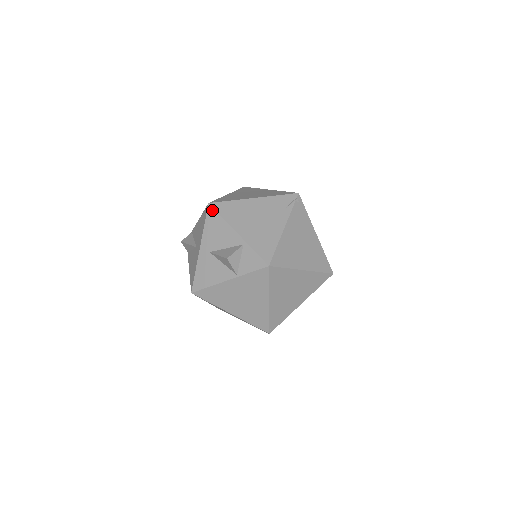
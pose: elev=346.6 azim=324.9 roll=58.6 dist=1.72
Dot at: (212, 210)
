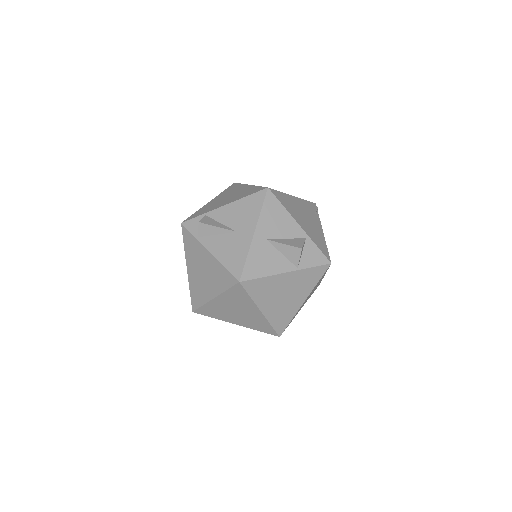
Dot at: (272, 196)
